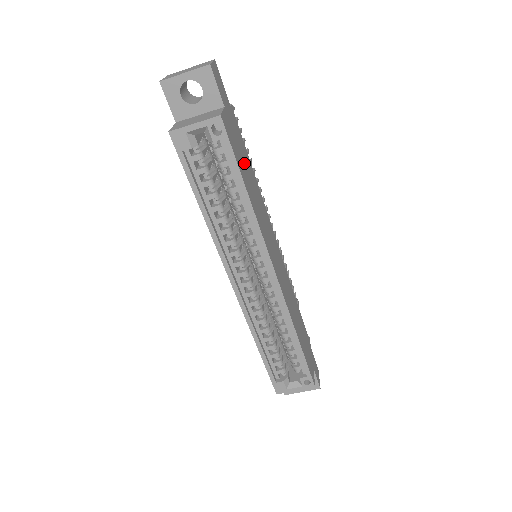
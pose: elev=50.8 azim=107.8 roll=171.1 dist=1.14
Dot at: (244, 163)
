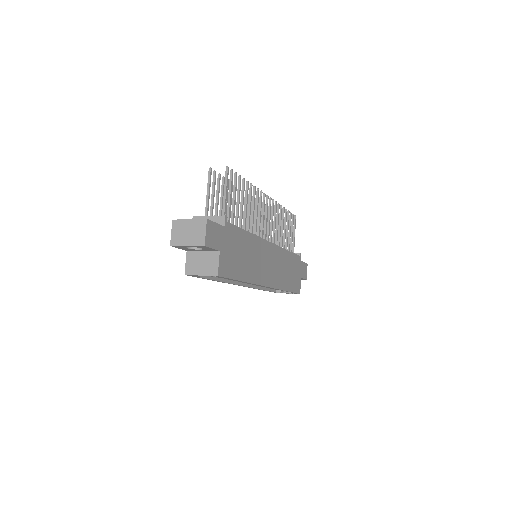
Dot at: (239, 255)
